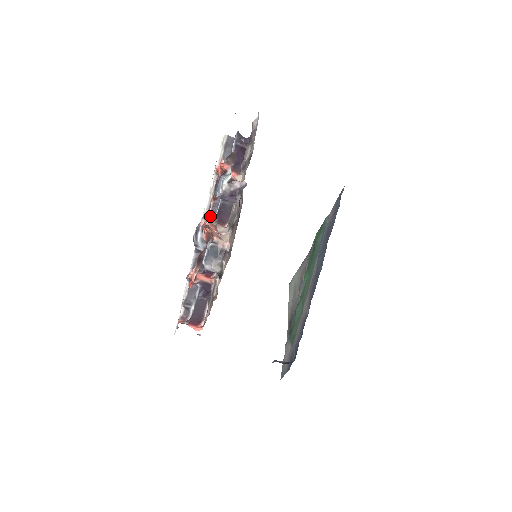
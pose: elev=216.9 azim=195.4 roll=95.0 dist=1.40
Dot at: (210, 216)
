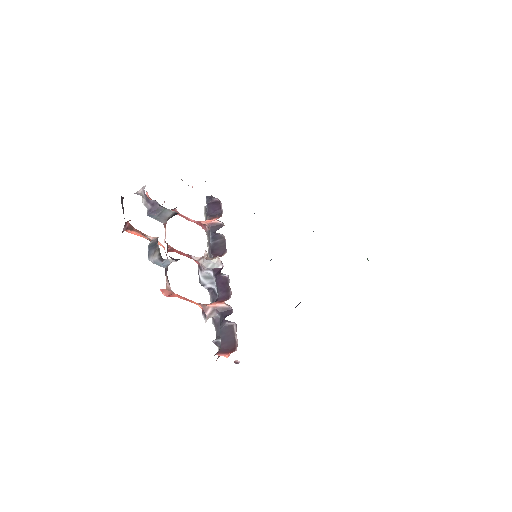
Dot at: occluded
